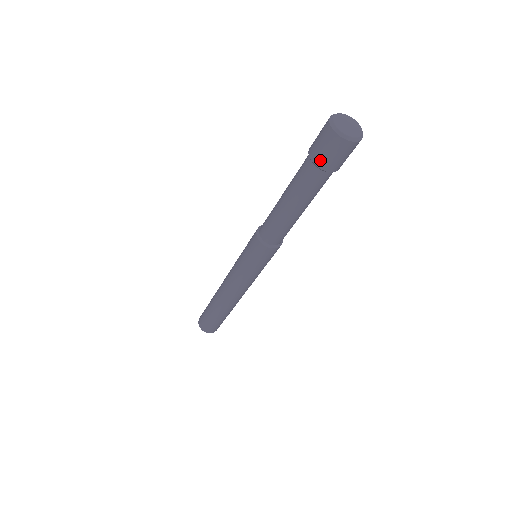
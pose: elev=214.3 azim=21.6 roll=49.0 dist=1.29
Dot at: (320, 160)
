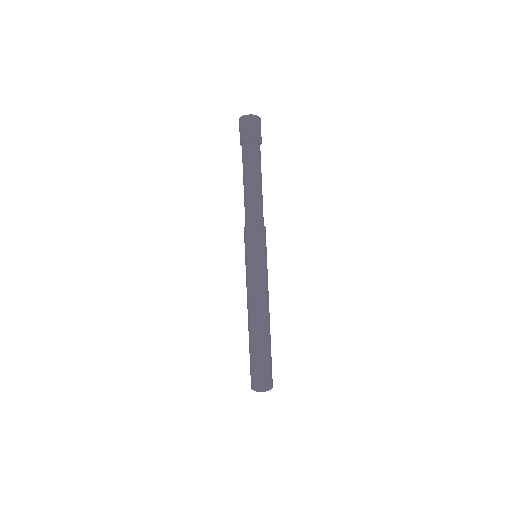
Dot at: (245, 137)
